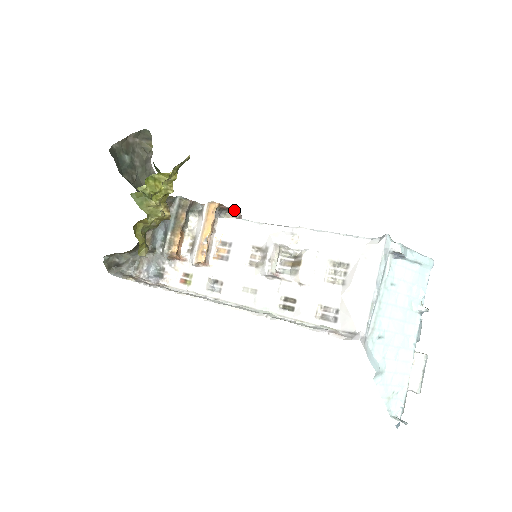
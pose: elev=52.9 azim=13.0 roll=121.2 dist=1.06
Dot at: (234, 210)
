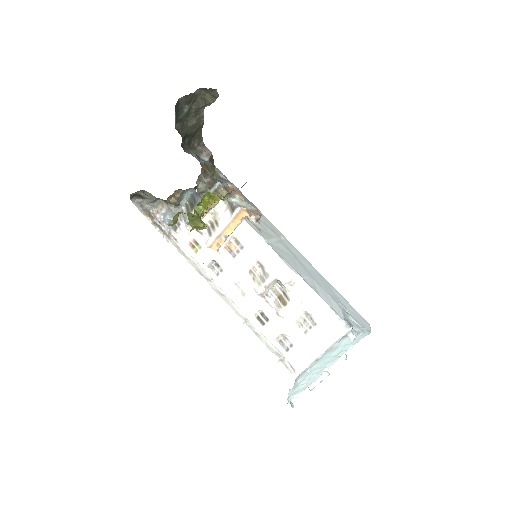
Dot at: (258, 214)
